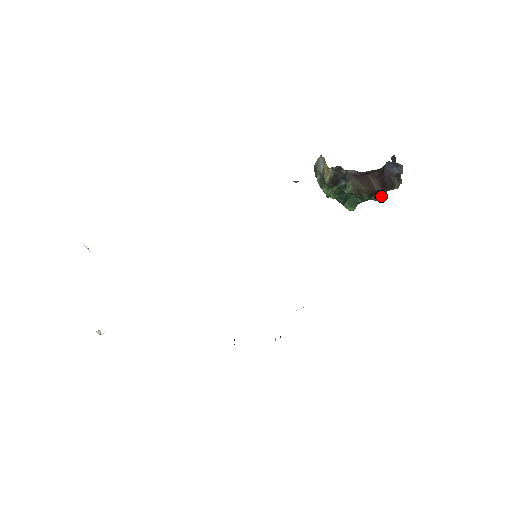
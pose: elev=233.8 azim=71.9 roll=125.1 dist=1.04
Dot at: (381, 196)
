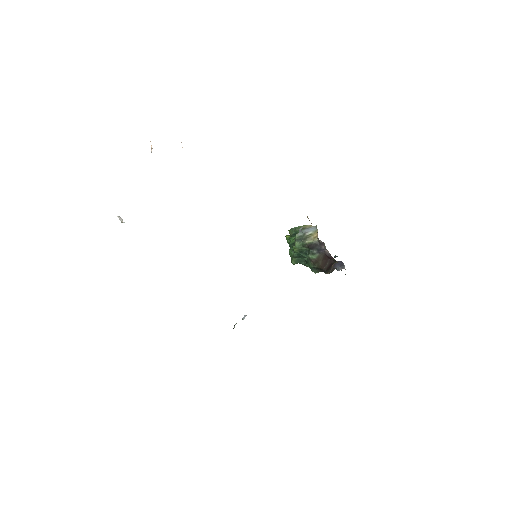
Dot at: (318, 272)
